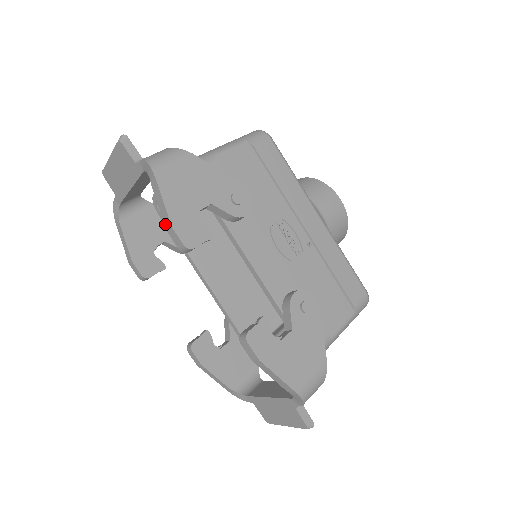
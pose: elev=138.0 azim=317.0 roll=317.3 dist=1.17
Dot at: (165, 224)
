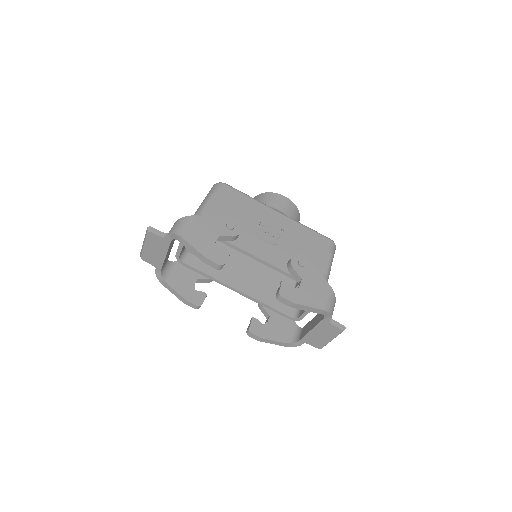
Dot at: (202, 260)
